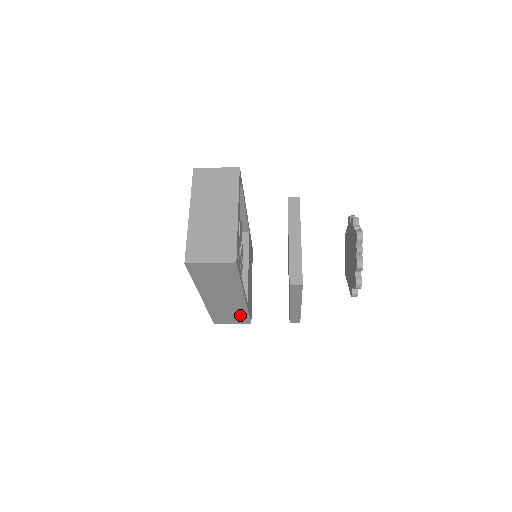
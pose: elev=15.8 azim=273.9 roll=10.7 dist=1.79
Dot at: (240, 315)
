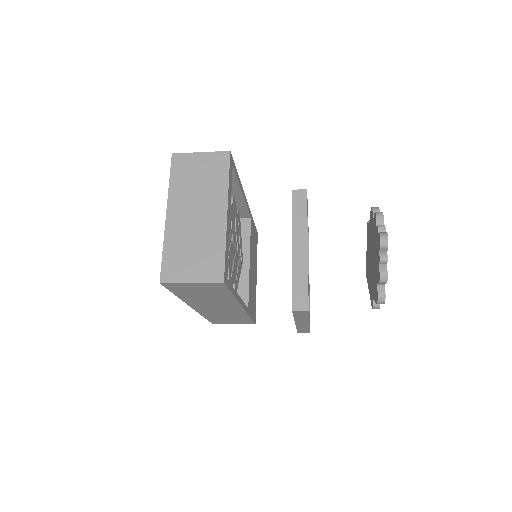
Dot at: (241, 319)
